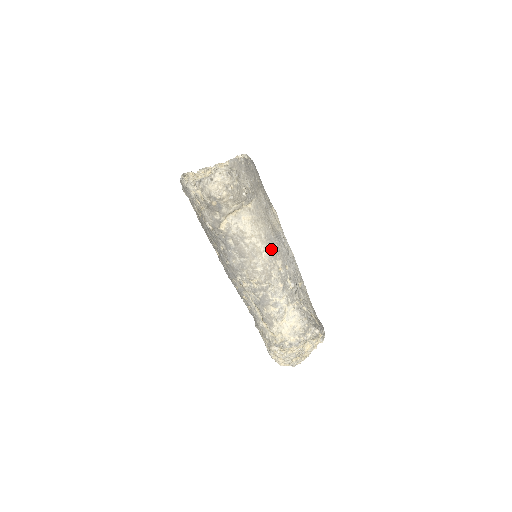
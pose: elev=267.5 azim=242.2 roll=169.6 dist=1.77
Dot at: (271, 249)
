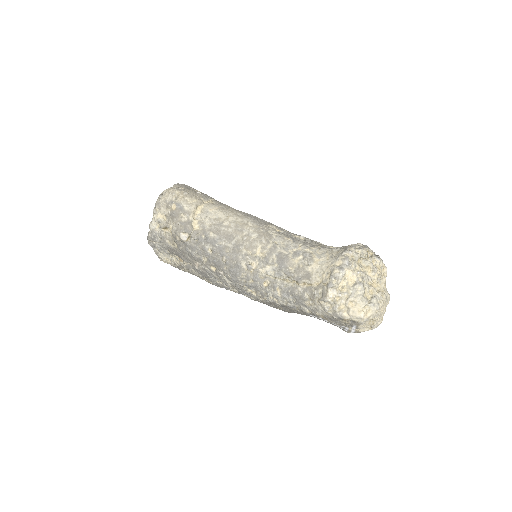
Dot at: (255, 220)
